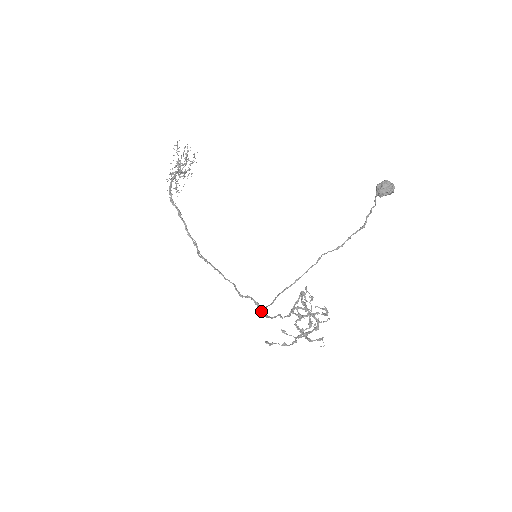
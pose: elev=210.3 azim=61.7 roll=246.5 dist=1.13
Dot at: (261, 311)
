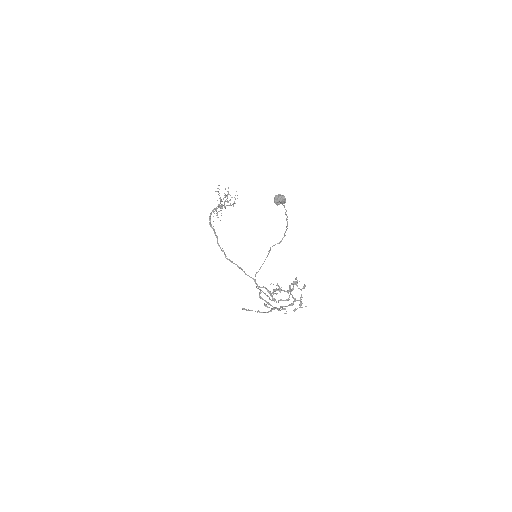
Dot at: (272, 297)
